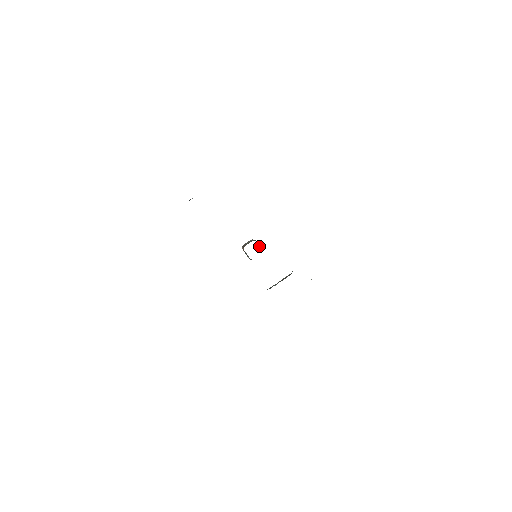
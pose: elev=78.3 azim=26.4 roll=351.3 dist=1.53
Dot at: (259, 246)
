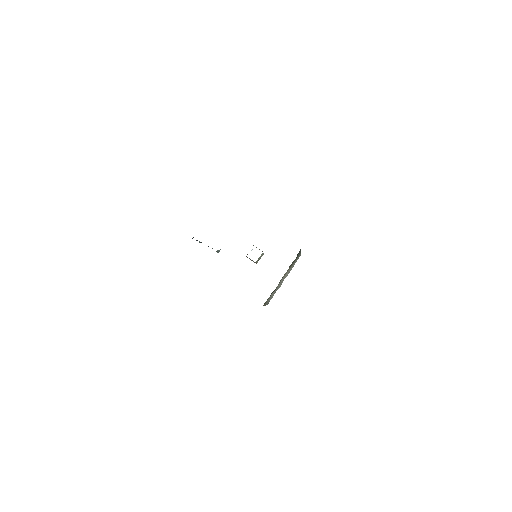
Dot at: occluded
